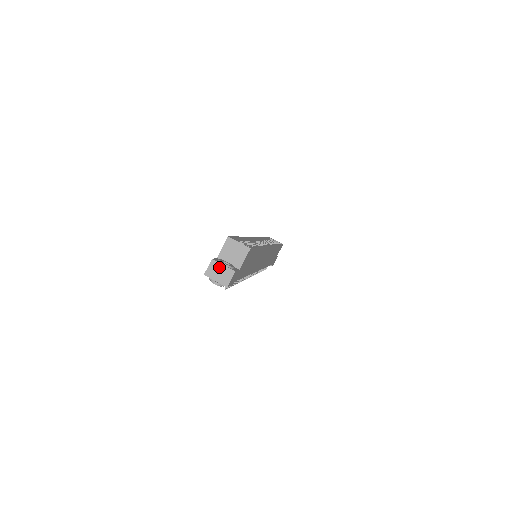
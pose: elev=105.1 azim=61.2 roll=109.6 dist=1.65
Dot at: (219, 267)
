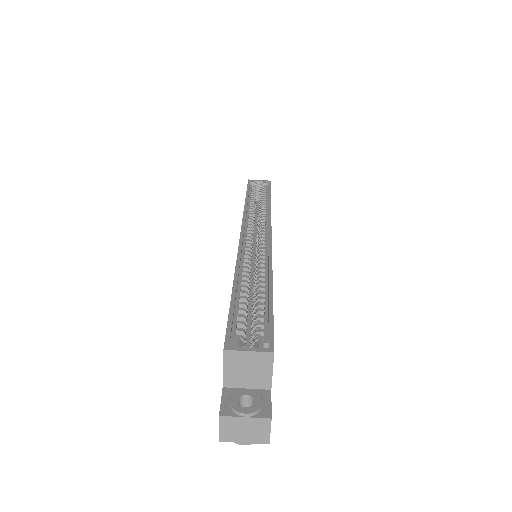
Dot at: (239, 423)
